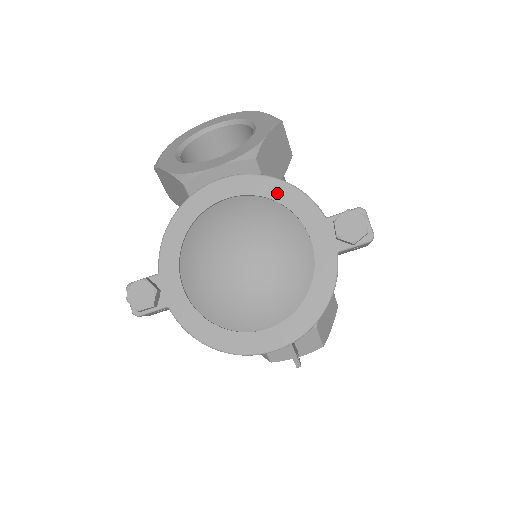
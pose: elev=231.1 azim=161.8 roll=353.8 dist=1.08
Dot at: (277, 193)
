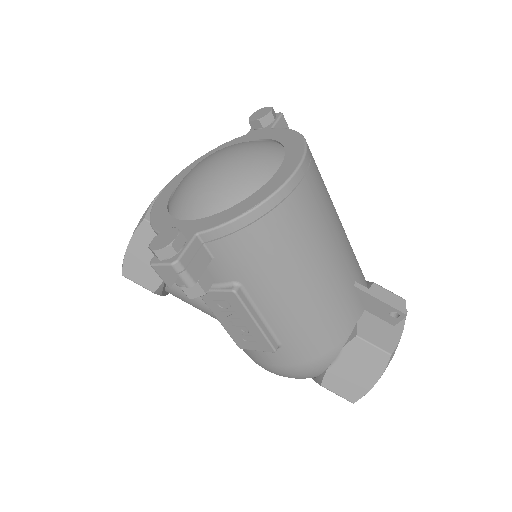
Dot at: occluded
